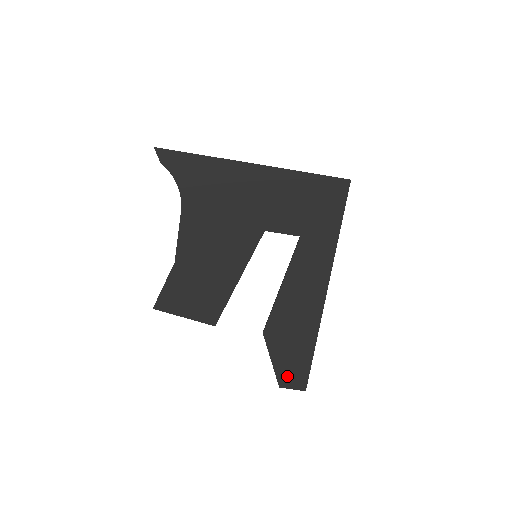
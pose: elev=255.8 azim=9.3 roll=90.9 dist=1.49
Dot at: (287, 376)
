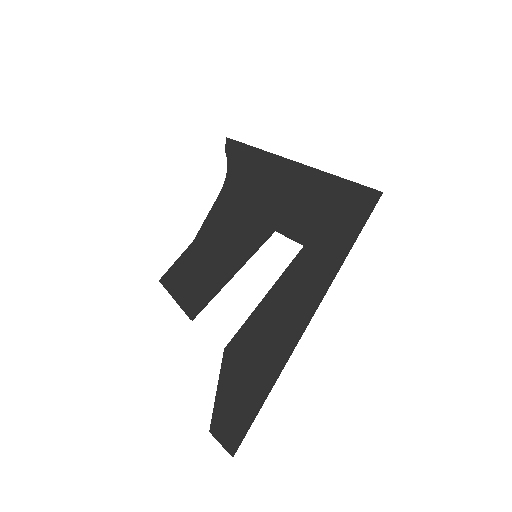
Dot at: (223, 420)
